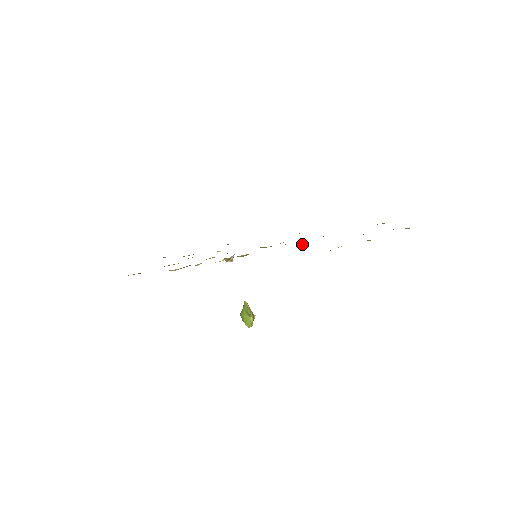
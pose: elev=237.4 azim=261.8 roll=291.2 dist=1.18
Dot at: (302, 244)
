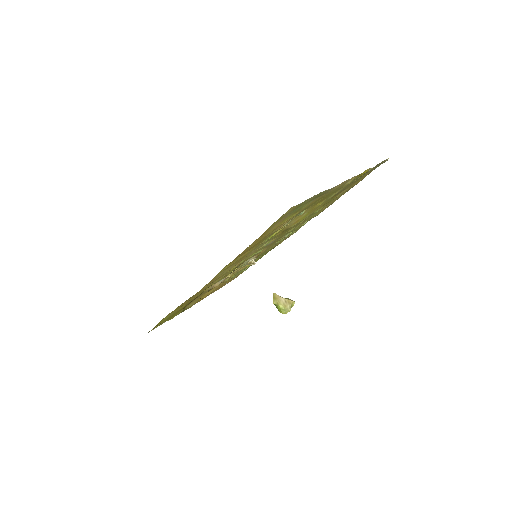
Dot at: (288, 231)
